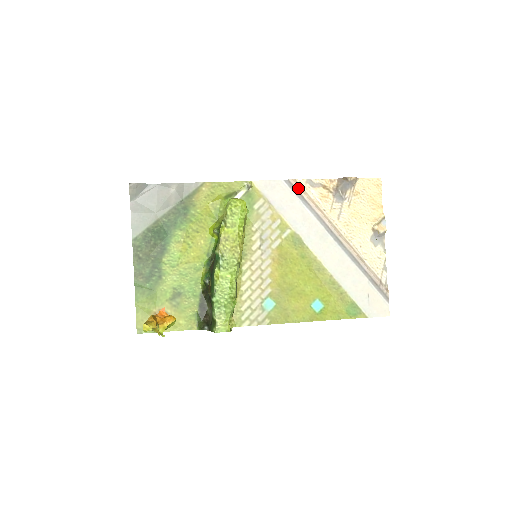
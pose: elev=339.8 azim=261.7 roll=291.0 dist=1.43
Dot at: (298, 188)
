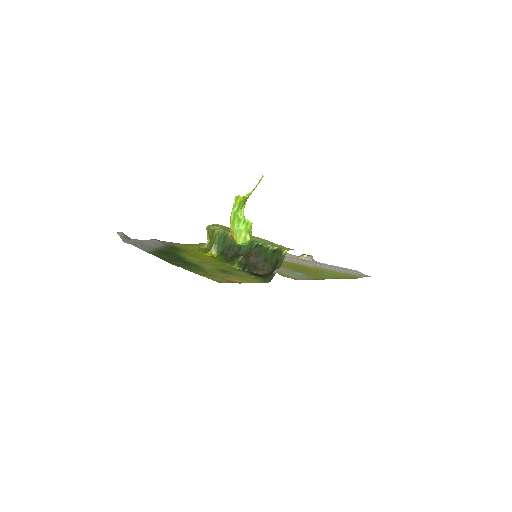
Dot at: occluded
